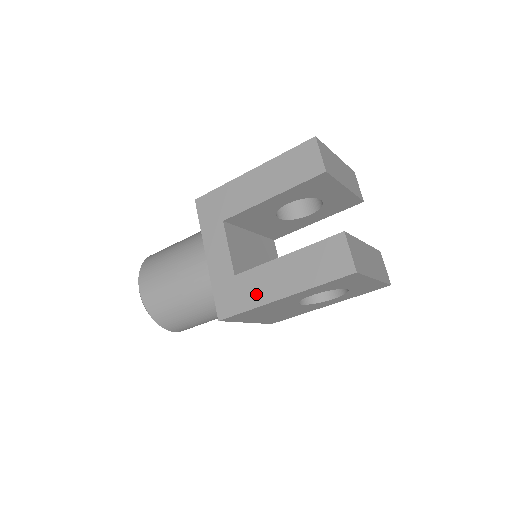
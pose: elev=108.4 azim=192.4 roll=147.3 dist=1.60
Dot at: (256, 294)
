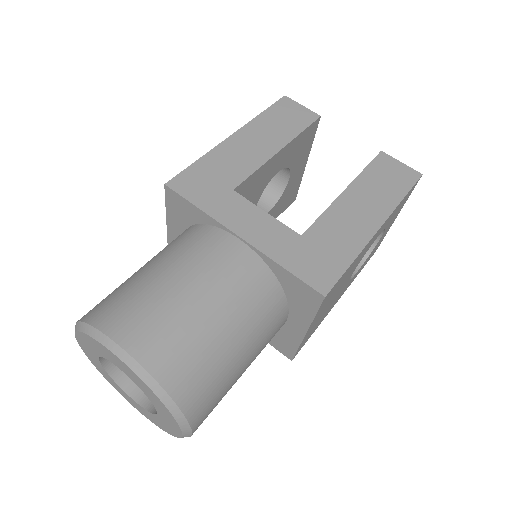
Dot at: (347, 239)
